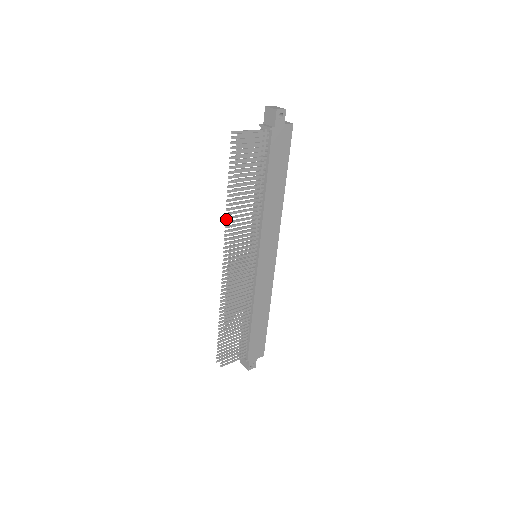
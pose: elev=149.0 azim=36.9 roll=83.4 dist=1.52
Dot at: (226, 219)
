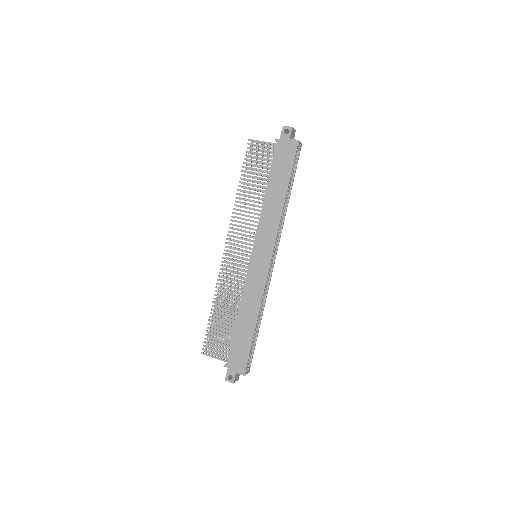
Dot at: occluded
